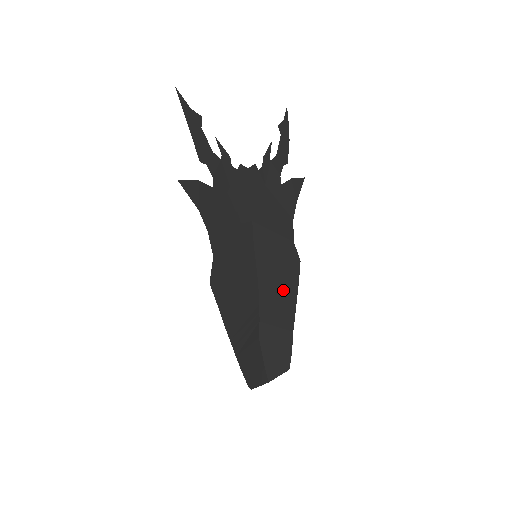
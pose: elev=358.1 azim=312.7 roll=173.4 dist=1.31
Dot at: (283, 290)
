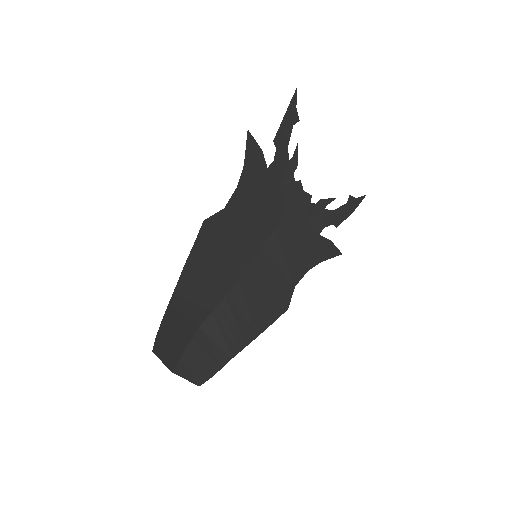
Dot at: (254, 312)
